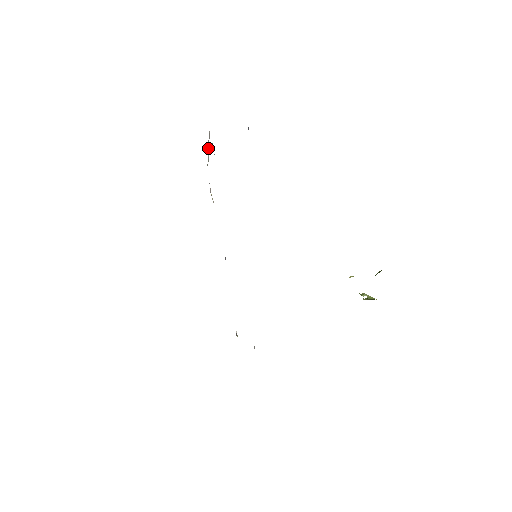
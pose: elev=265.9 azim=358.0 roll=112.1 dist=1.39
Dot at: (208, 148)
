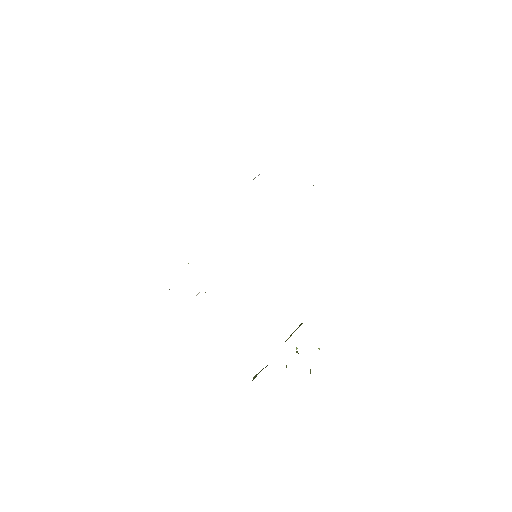
Dot at: (259, 174)
